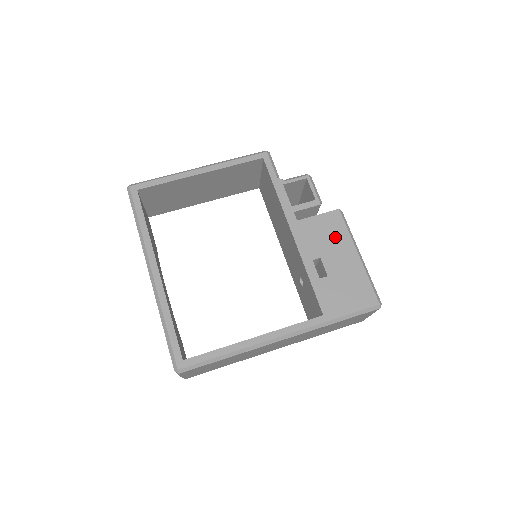
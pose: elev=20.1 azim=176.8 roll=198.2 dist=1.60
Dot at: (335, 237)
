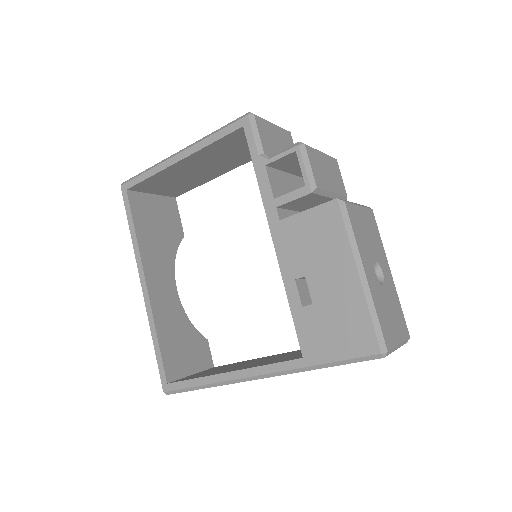
Dot at: (327, 245)
